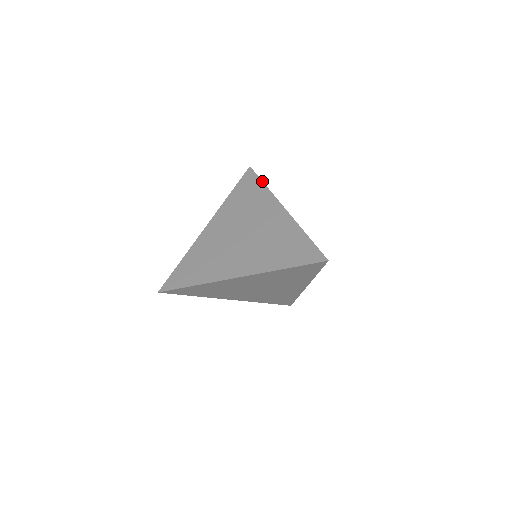
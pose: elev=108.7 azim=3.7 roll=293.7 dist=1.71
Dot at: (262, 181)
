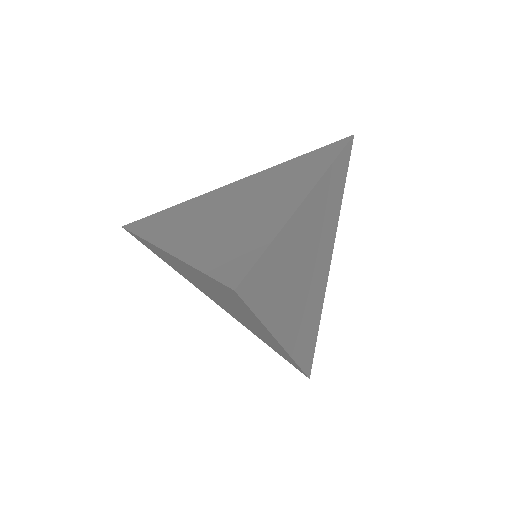
Dot at: (339, 153)
